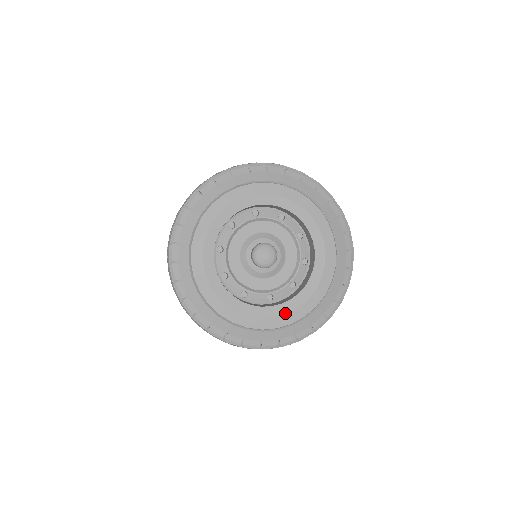
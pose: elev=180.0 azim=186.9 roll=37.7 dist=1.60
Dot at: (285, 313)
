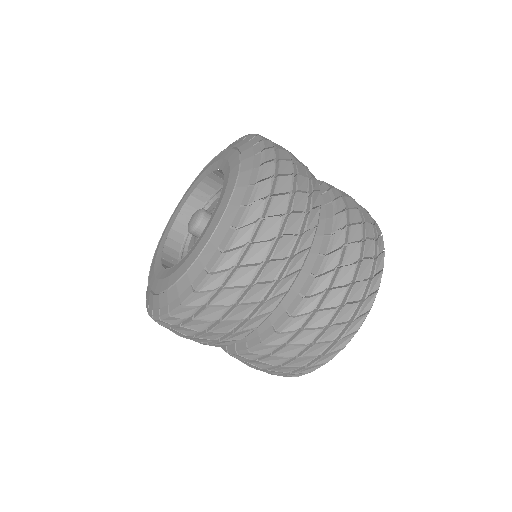
Dot at: (169, 275)
